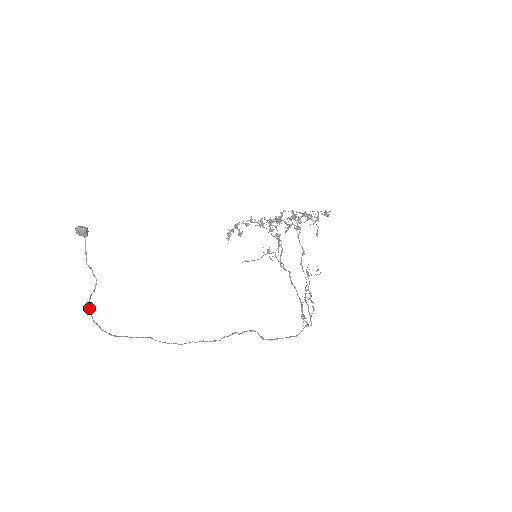
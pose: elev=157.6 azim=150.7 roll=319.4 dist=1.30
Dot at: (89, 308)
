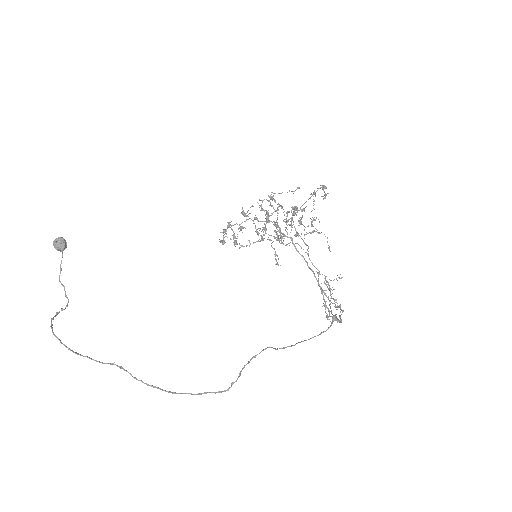
Dot at: (51, 321)
